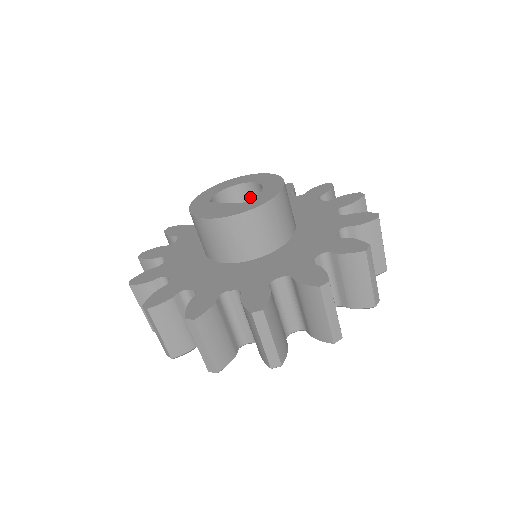
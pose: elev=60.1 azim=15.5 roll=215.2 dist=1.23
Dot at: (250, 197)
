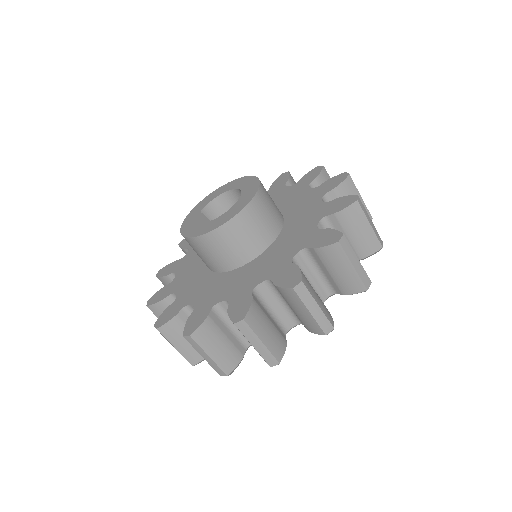
Dot at: occluded
